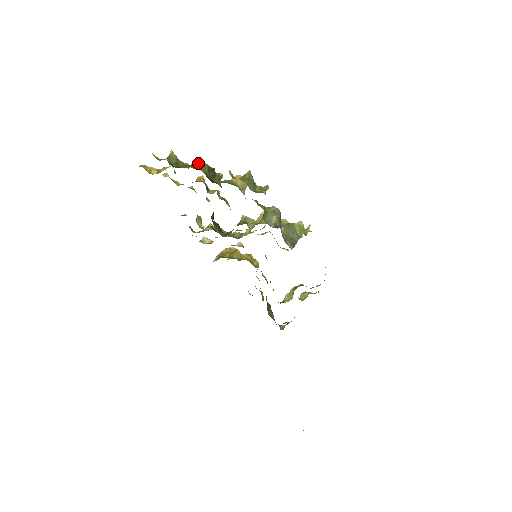
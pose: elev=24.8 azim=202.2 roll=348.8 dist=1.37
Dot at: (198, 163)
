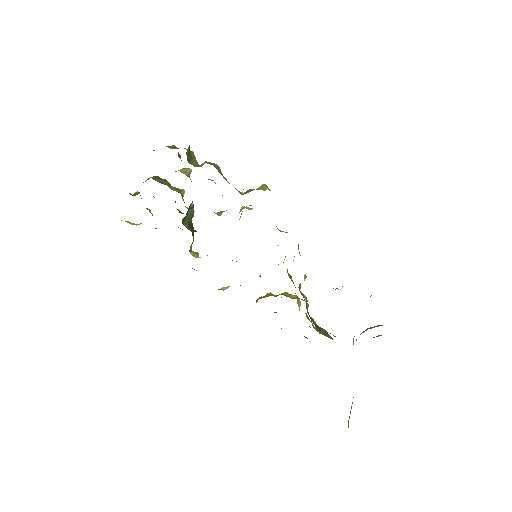
Dot at: (148, 179)
